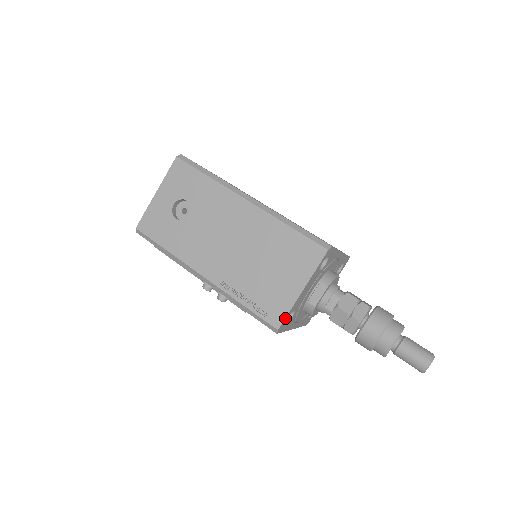
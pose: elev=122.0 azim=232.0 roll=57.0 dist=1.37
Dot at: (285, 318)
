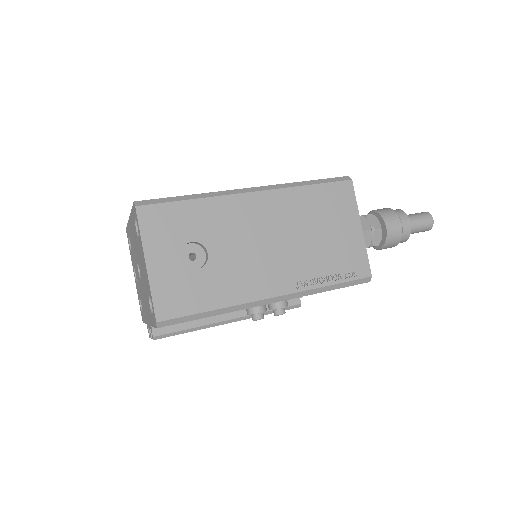
Dot at: (368, 262)
